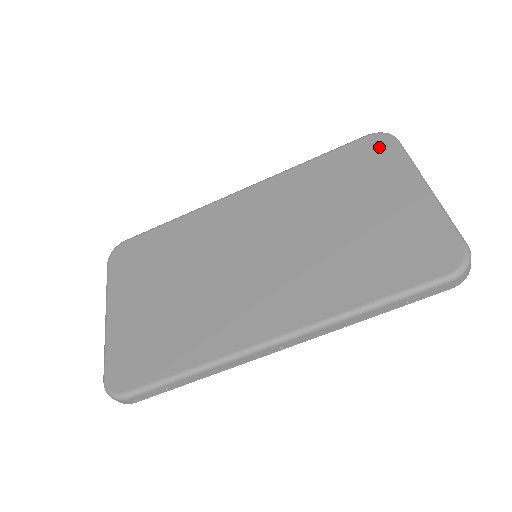
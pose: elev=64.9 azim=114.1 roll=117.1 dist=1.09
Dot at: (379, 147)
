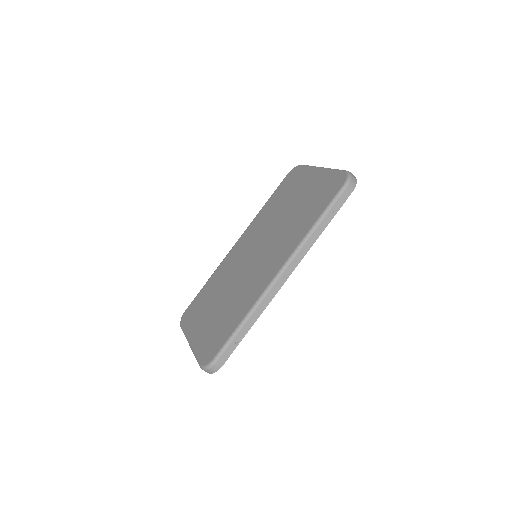
Dot at: (294, 173)
